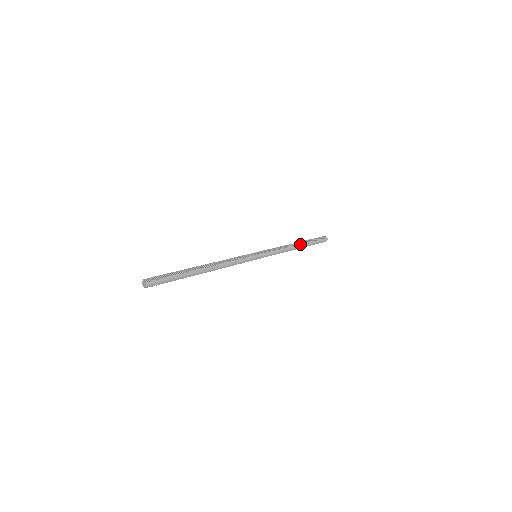
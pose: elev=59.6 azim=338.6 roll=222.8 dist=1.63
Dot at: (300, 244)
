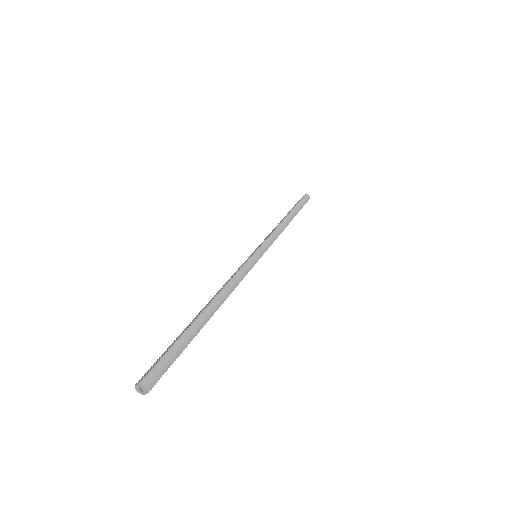
Dot at: (287, 215)
